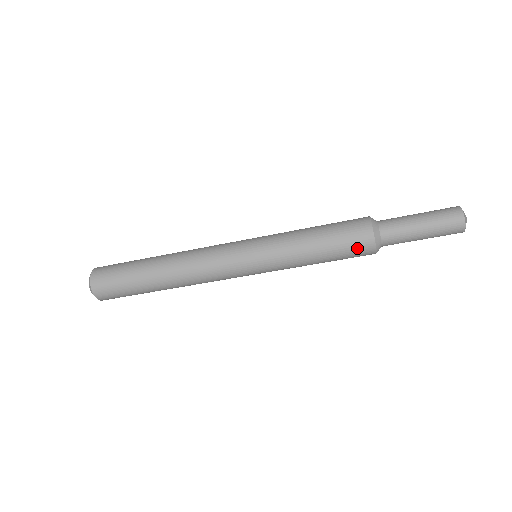
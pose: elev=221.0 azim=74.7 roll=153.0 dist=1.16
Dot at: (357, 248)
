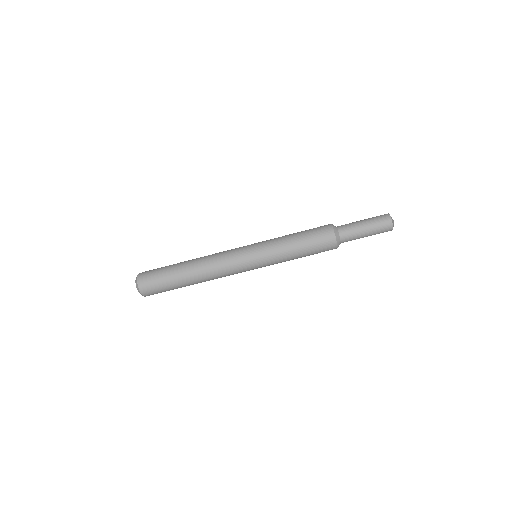
Dot at: (324, 242)
